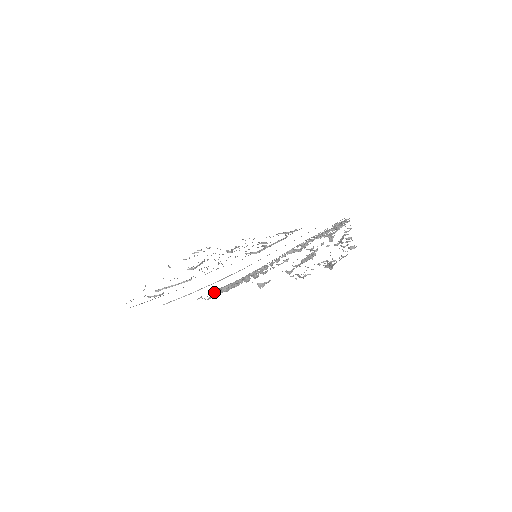
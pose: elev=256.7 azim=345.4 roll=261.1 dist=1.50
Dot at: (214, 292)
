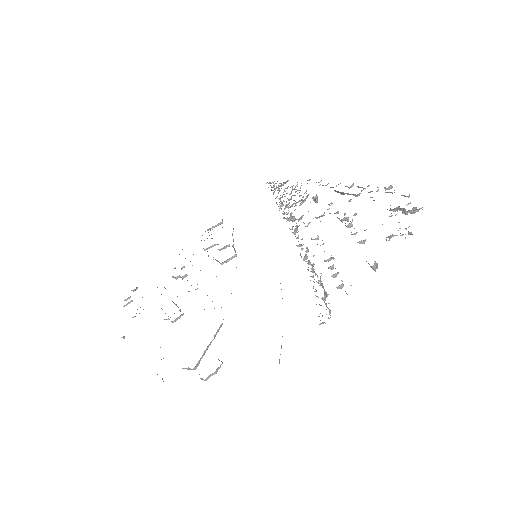
Dot at: occluded
